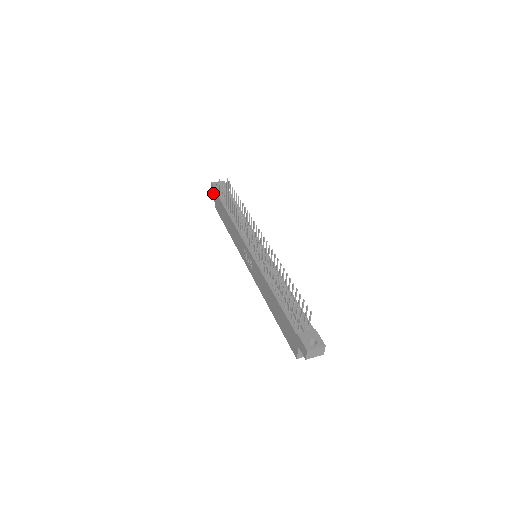
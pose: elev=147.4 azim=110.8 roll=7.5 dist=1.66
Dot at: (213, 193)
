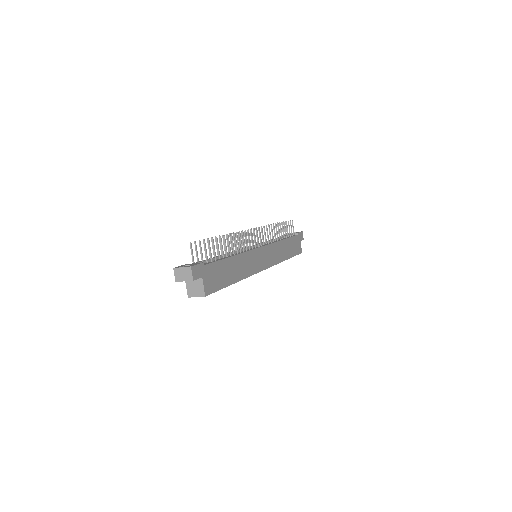
Dot at: occluded
